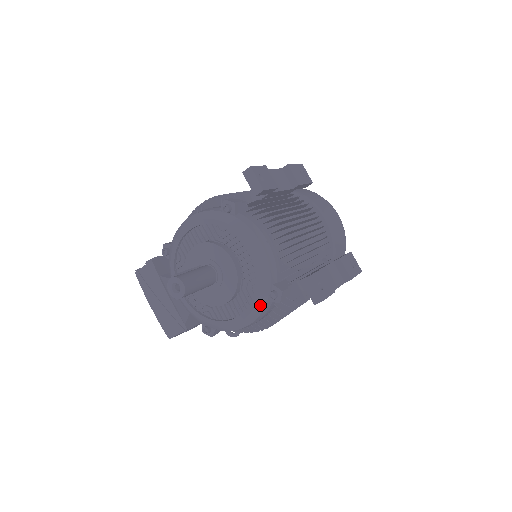
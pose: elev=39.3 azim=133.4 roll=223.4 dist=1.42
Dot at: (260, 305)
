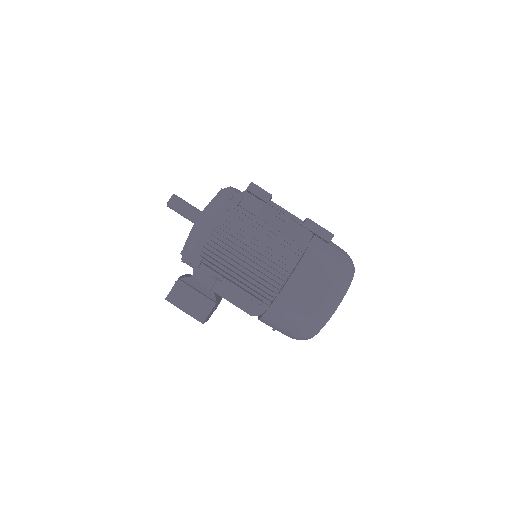
Dot at: (213, 201)
